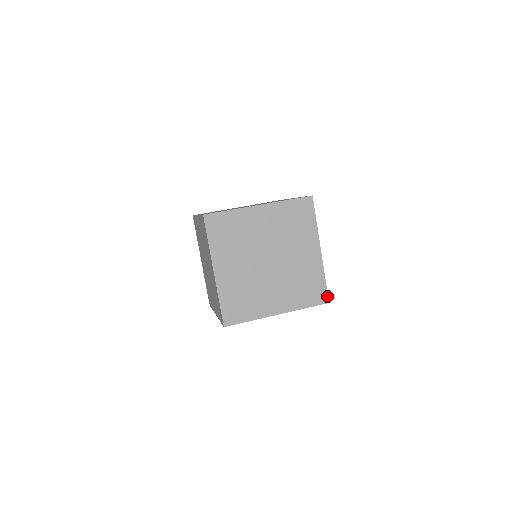
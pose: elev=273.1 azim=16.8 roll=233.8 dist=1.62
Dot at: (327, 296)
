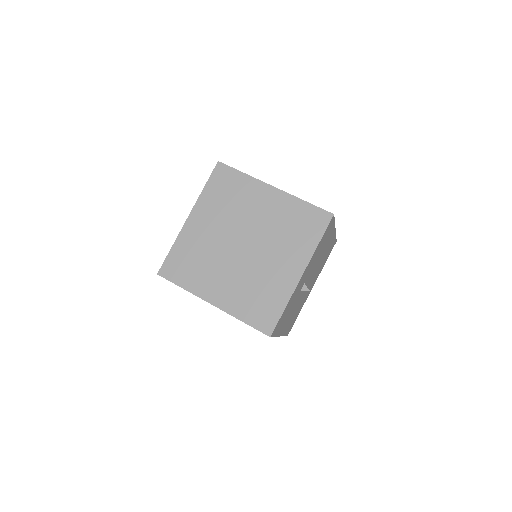
Dot at: (273, 328)
